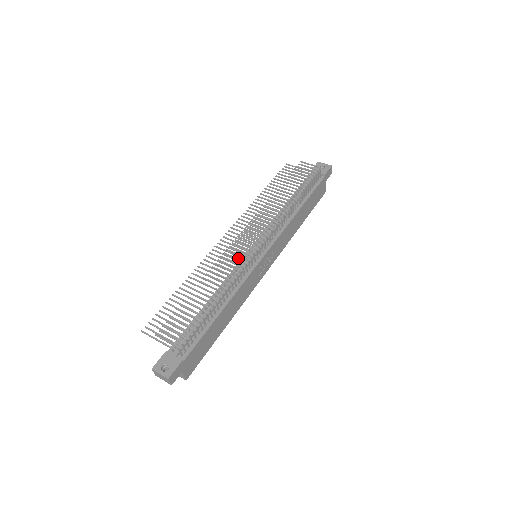
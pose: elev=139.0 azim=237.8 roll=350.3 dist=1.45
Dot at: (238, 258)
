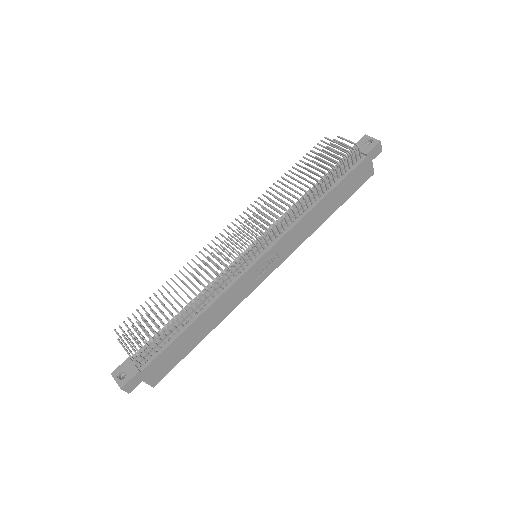
Dot at: occluded
